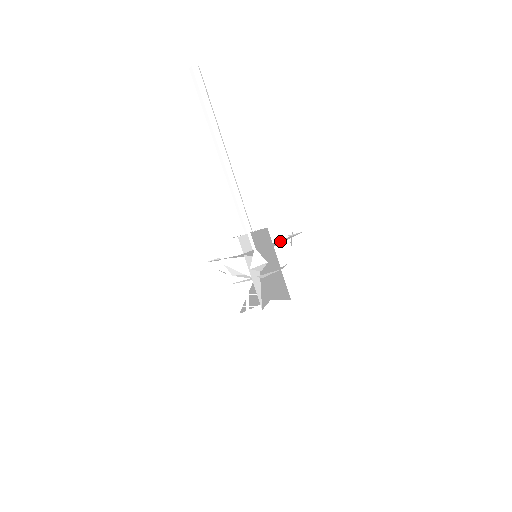
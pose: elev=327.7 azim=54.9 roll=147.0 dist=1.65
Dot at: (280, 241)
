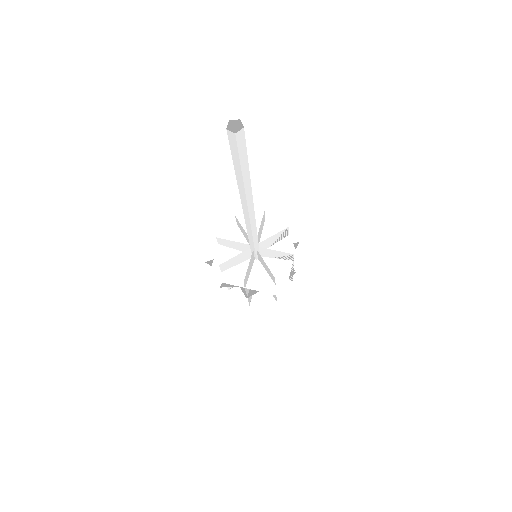
Dot at: (262, 284)
